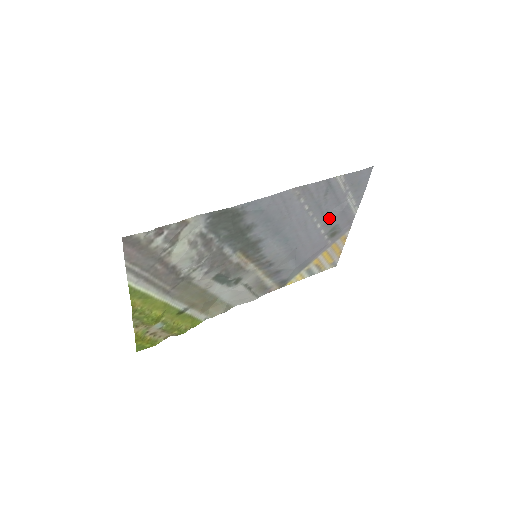
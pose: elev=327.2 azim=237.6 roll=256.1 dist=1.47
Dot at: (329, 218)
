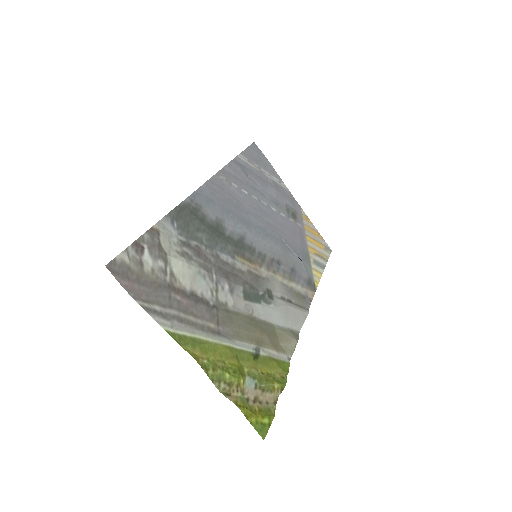
Dot at: (273, 199)
